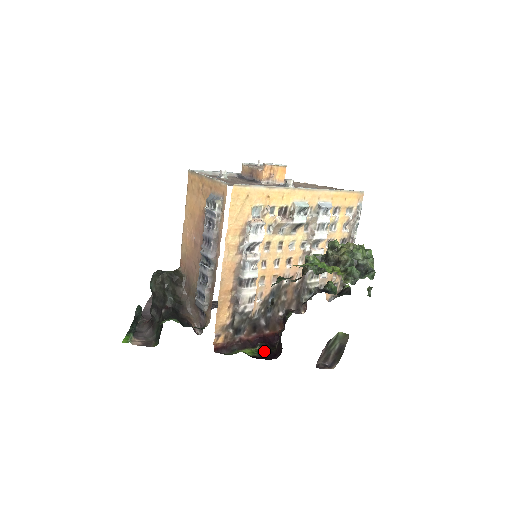
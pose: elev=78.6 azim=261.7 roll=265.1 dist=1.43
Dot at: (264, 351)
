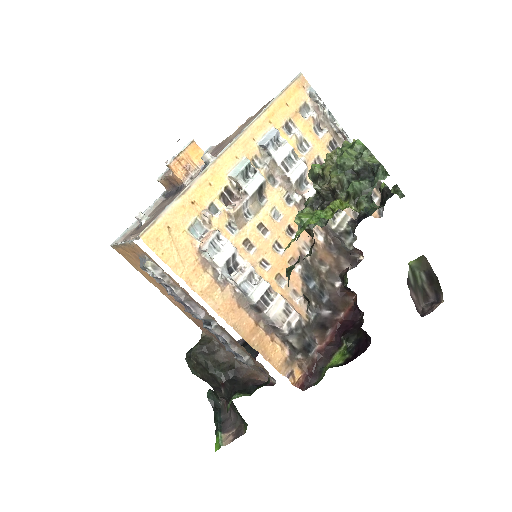
Dot at: (352, 344)
